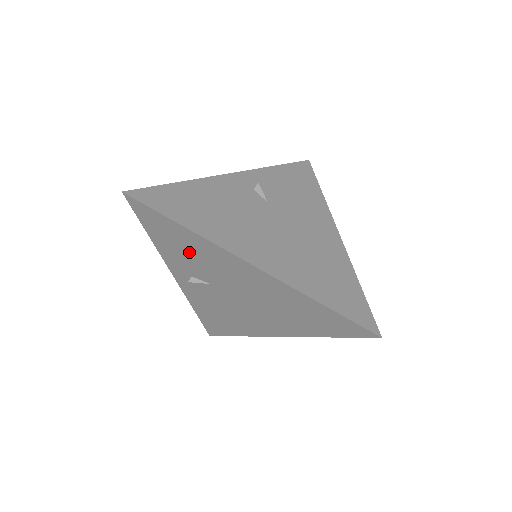
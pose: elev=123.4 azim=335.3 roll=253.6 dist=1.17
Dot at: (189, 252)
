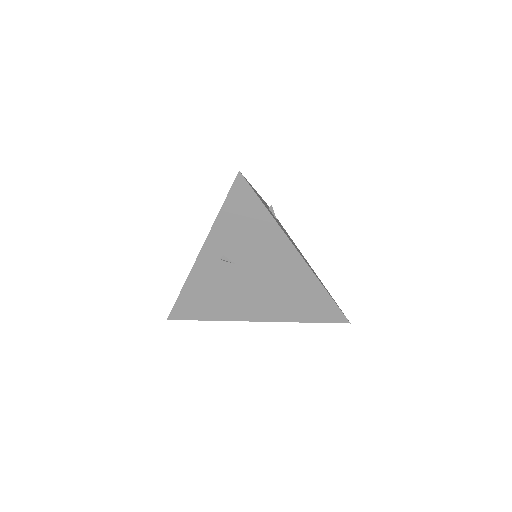
Dot at: (248, 233)
